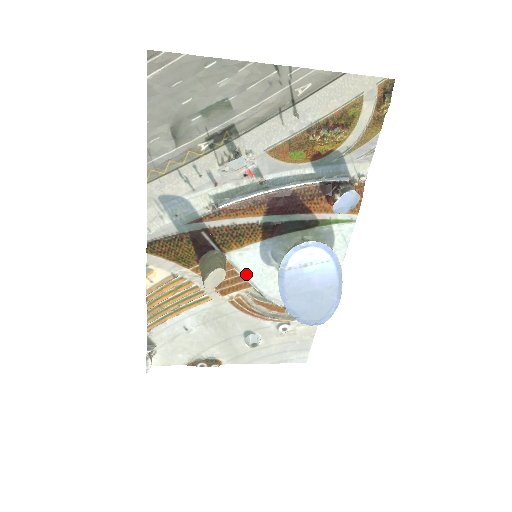
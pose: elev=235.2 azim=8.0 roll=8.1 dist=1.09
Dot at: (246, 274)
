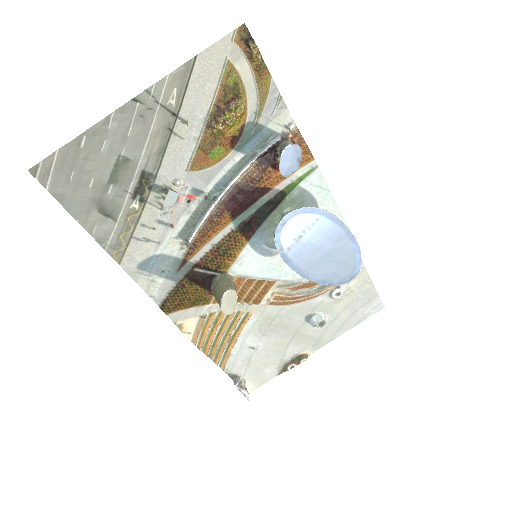
Dot at: (260, 276)
